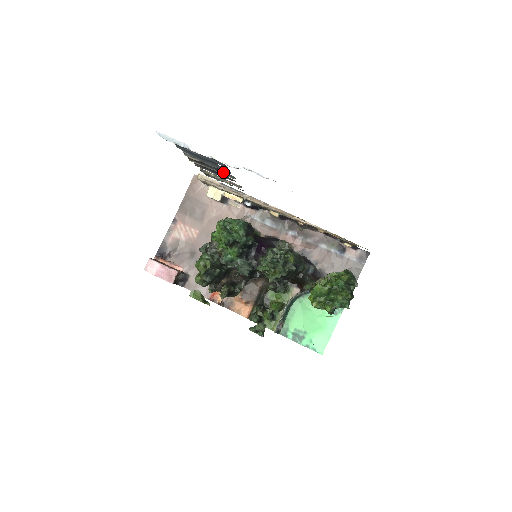
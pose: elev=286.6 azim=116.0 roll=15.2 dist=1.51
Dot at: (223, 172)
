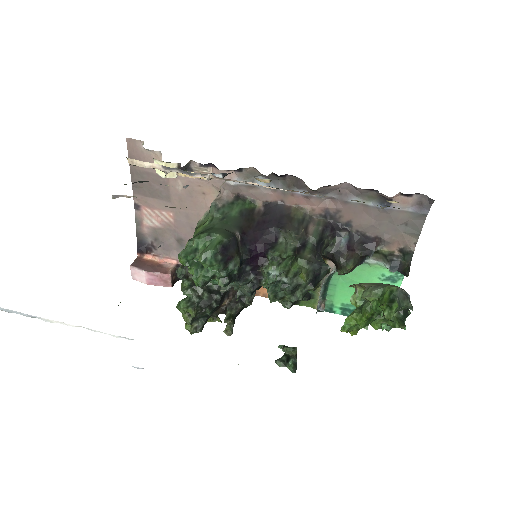
Dot at: occluded
